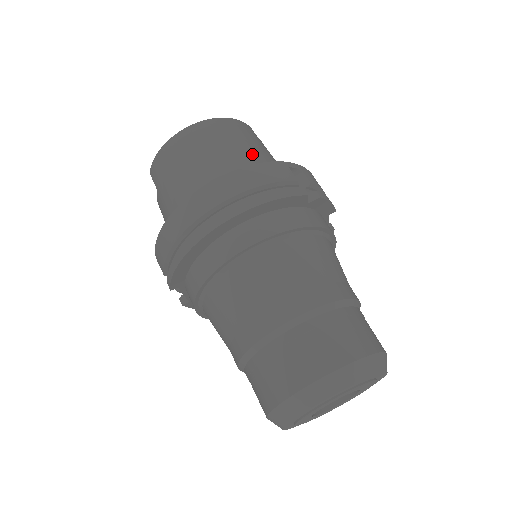
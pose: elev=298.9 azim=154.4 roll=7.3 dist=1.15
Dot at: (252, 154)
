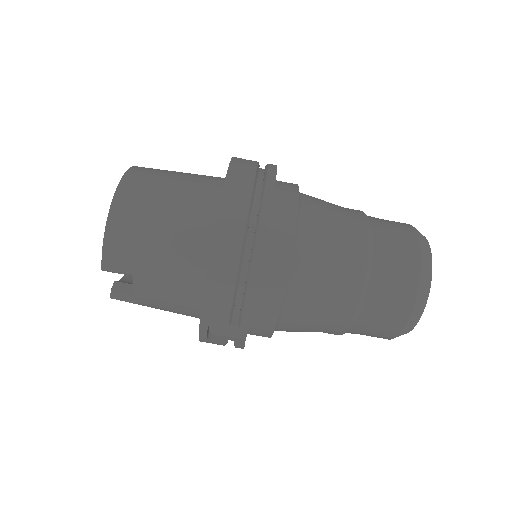
Dot at: (192, 175)
